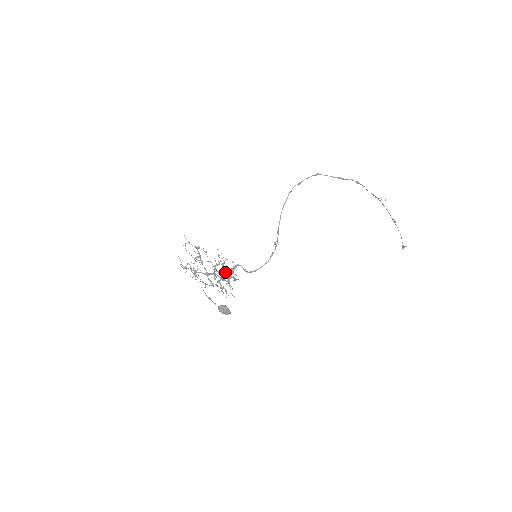
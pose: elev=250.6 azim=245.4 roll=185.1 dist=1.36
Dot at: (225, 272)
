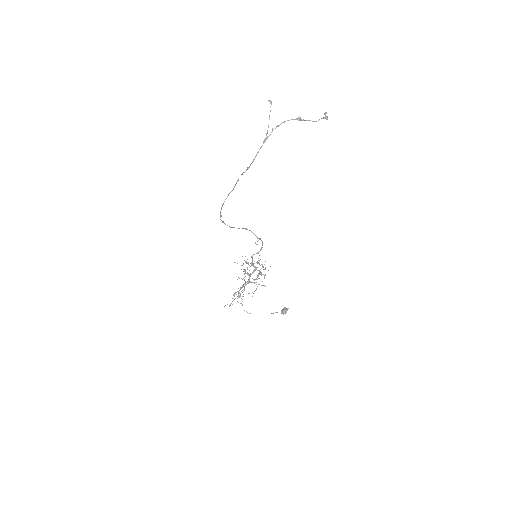
Dot at: occluded
